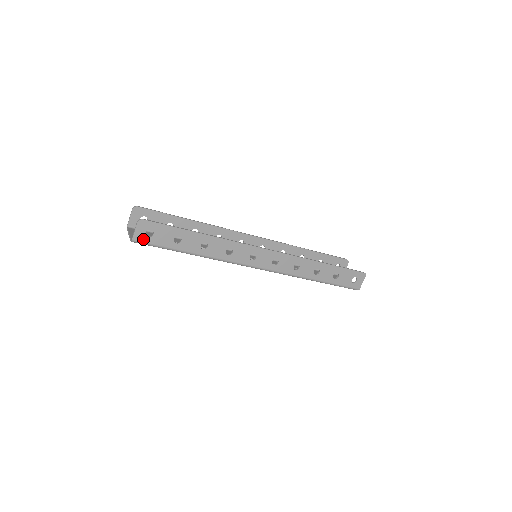
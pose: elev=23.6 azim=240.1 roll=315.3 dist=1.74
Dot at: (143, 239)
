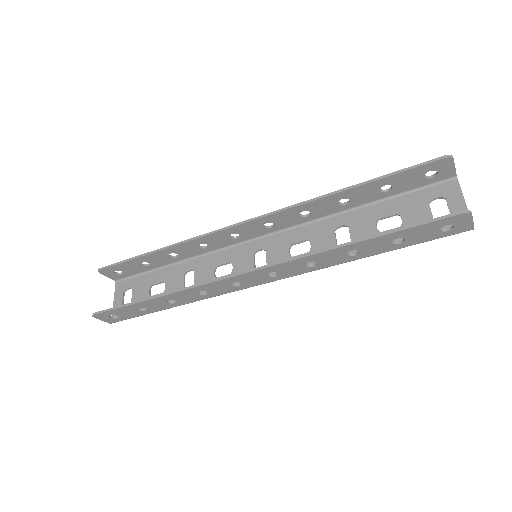
Dot at: (116, 320)
